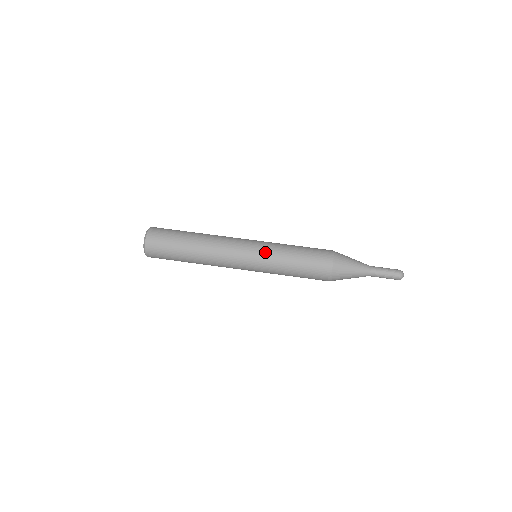
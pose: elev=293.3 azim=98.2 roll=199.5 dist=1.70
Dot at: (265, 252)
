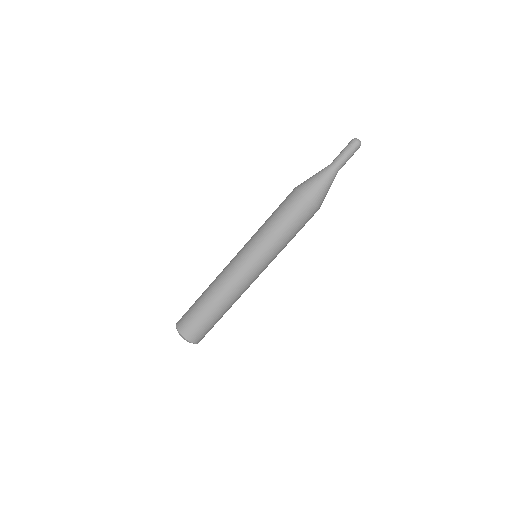
Dot at: (272, 260)
